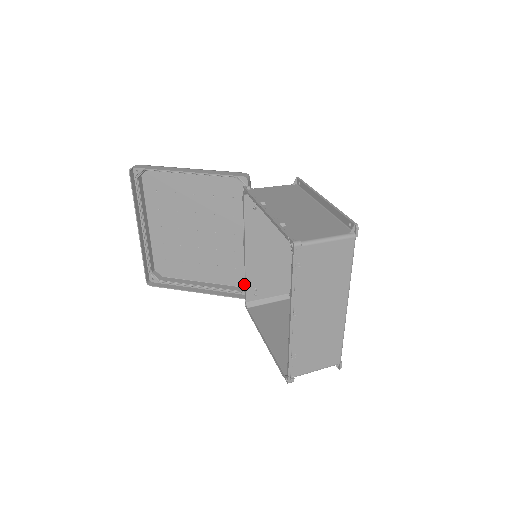
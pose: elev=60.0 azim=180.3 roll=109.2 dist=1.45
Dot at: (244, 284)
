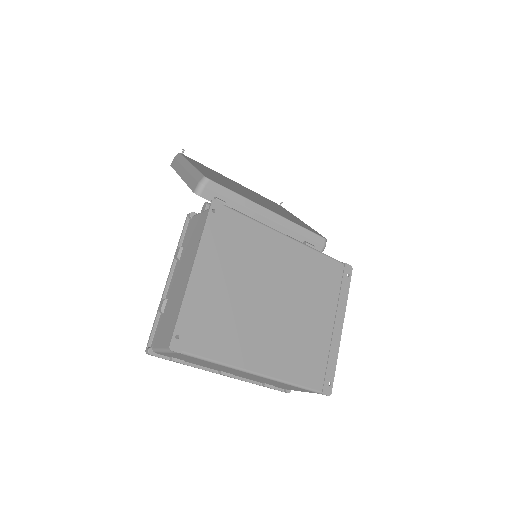
Dot at: occluded
